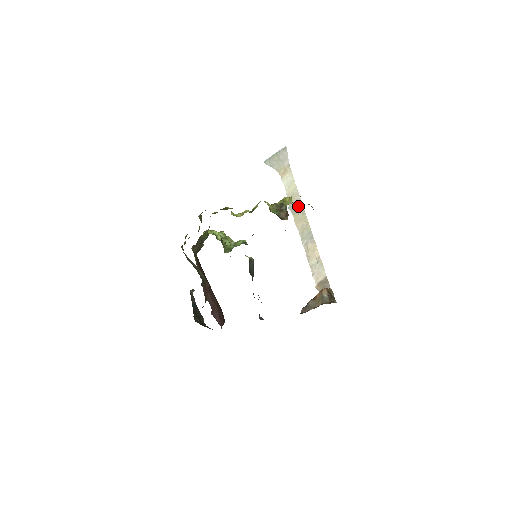
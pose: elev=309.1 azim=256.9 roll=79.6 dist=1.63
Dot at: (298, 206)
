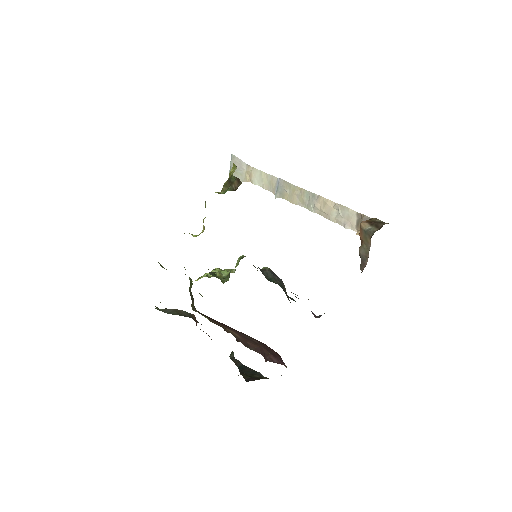
Dot at: (280, 186)
